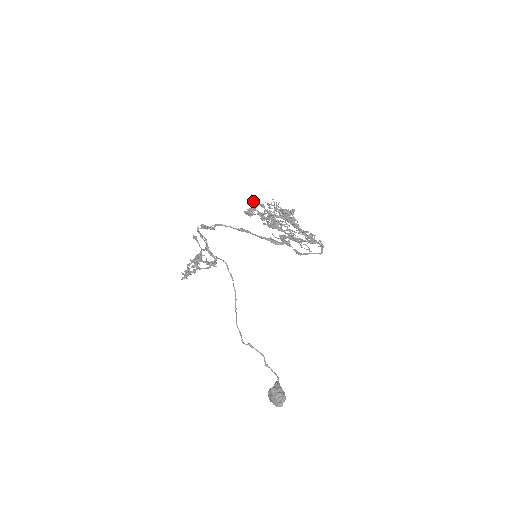
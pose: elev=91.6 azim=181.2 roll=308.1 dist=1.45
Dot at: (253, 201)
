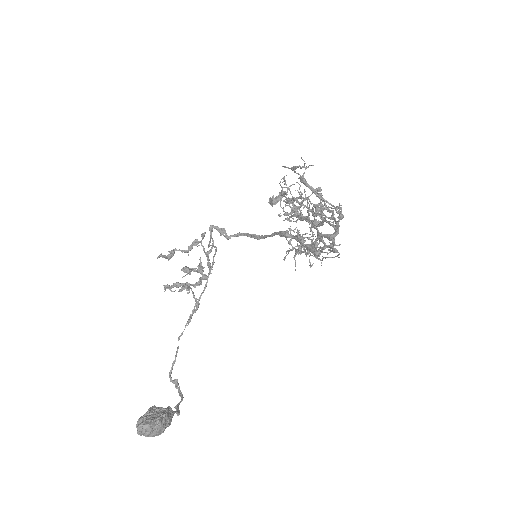
Dot at: (283, 177)
